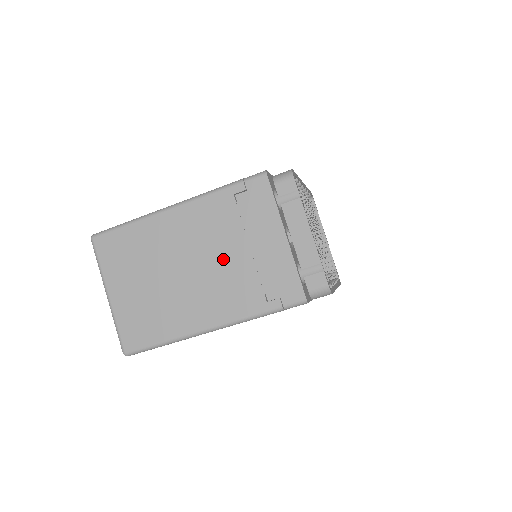
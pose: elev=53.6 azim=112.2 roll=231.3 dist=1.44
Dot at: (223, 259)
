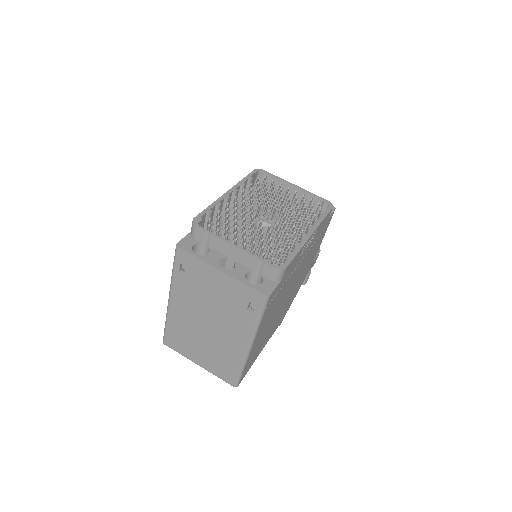
Dot at: (213, 308)
